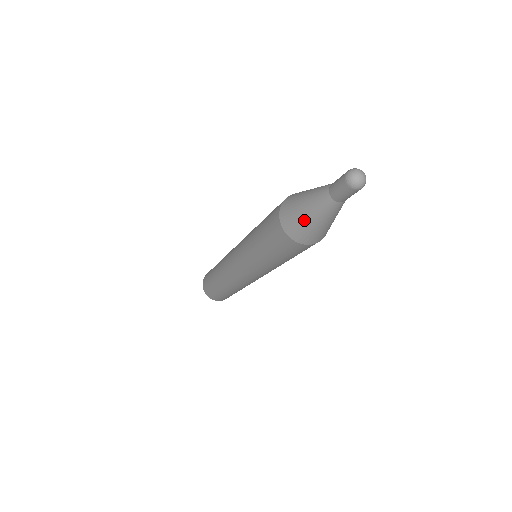
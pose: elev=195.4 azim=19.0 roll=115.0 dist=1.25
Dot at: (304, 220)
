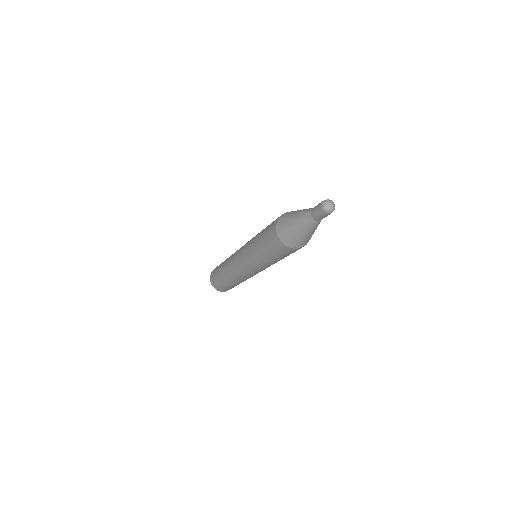
Dot at: (291, 227)
